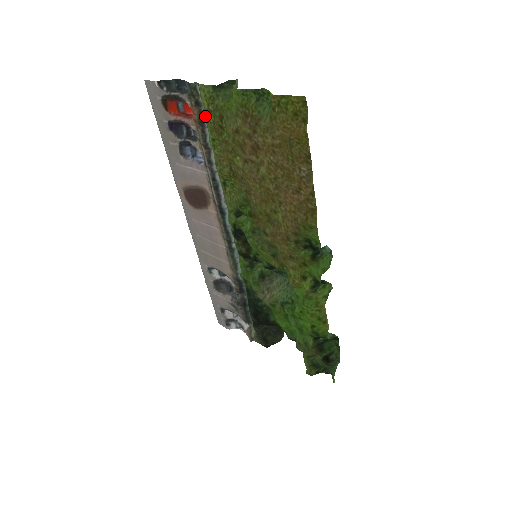
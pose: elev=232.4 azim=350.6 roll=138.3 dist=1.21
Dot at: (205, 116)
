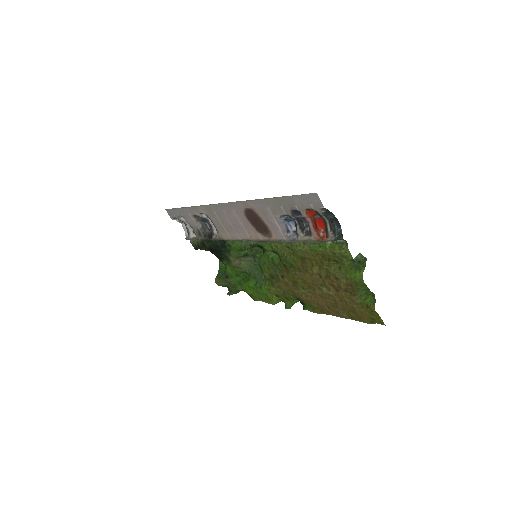
Dot at: (327, 244)
